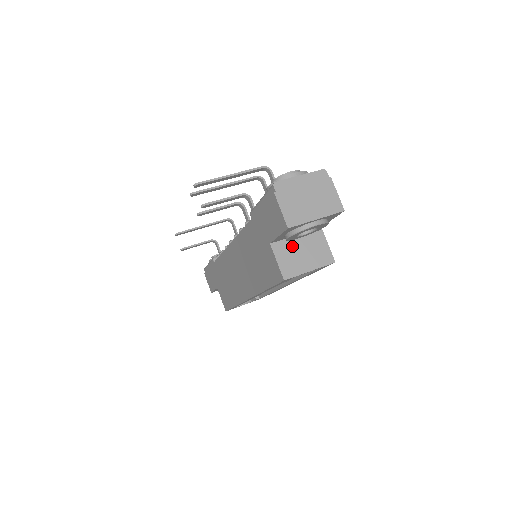
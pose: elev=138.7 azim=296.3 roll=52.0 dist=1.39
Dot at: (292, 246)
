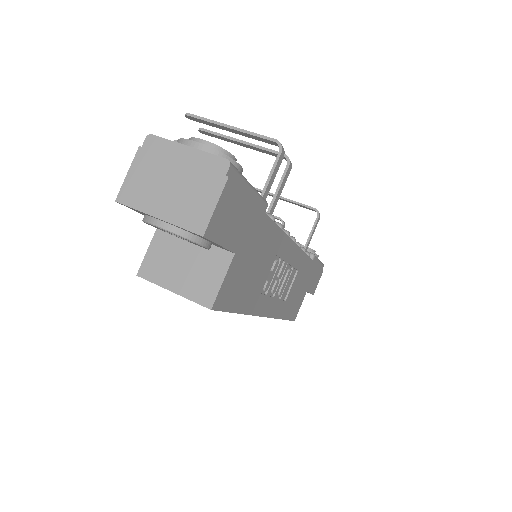
Dot at: (179, 246)
